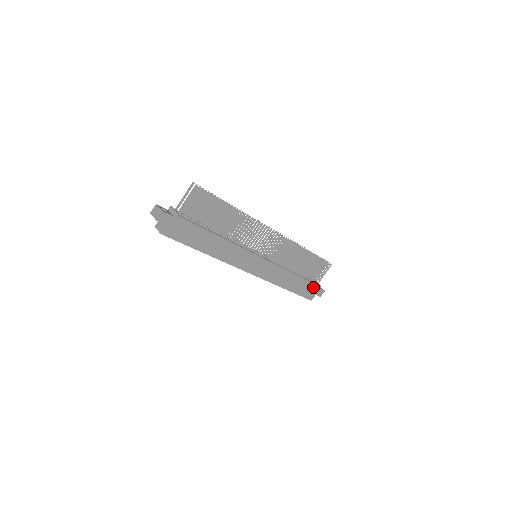
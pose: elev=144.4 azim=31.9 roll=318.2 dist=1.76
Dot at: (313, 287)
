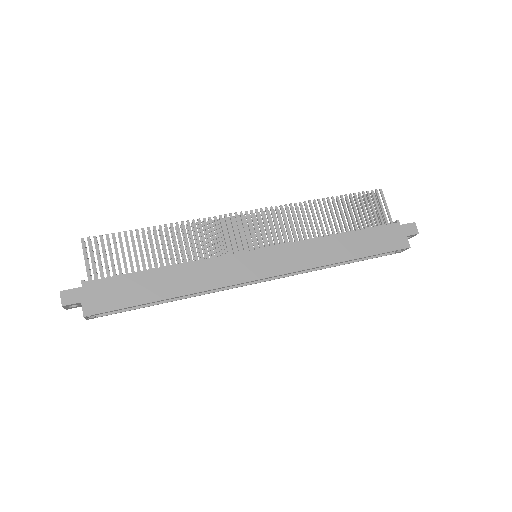
Dot at: (388, 230)
